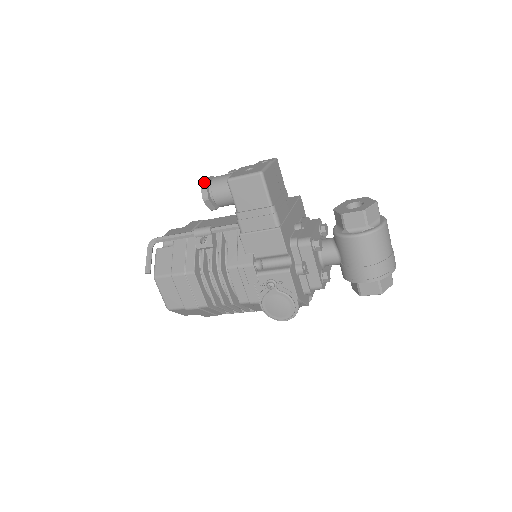
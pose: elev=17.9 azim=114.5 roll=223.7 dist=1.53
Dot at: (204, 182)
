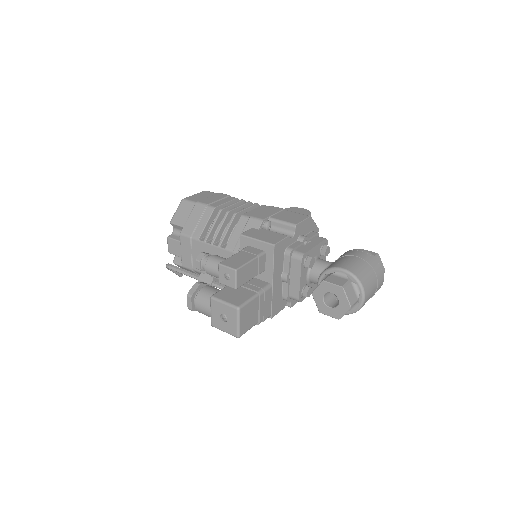
Dot at: occluded
